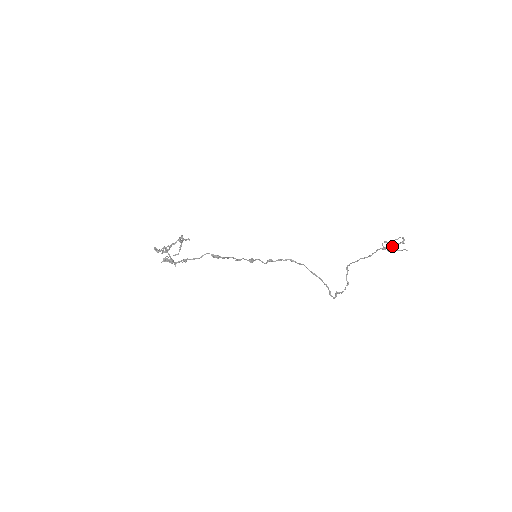
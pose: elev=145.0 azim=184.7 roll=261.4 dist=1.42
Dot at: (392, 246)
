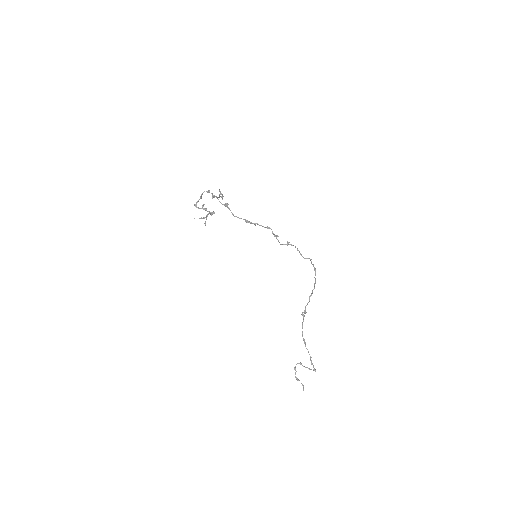
Dot at: (311, 360)
